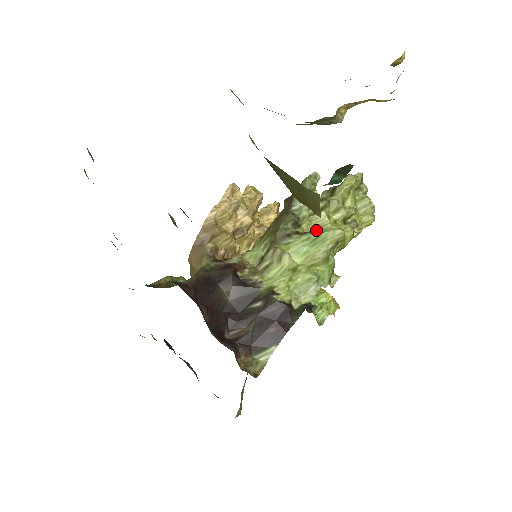
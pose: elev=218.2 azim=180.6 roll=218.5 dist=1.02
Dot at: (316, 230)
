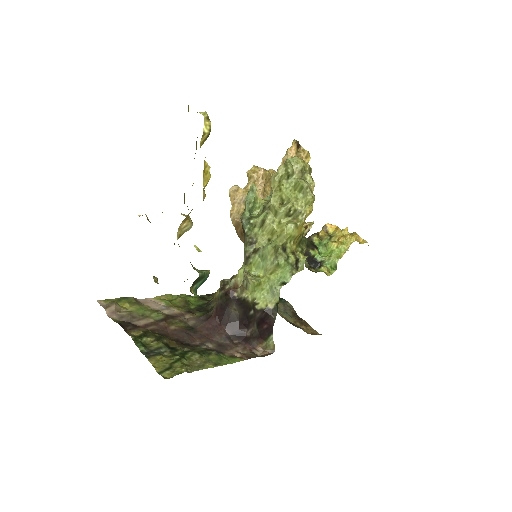
Dot at: (270, 236)
